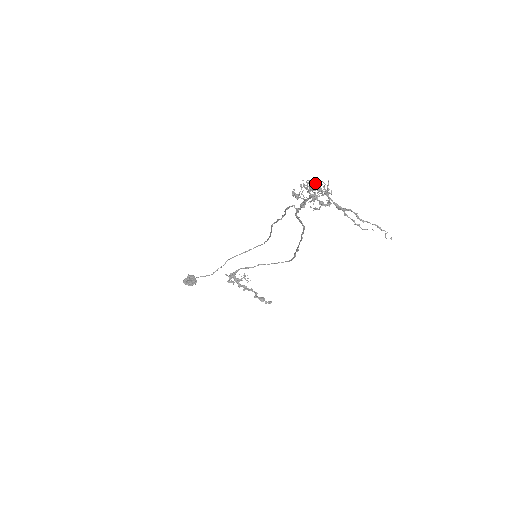
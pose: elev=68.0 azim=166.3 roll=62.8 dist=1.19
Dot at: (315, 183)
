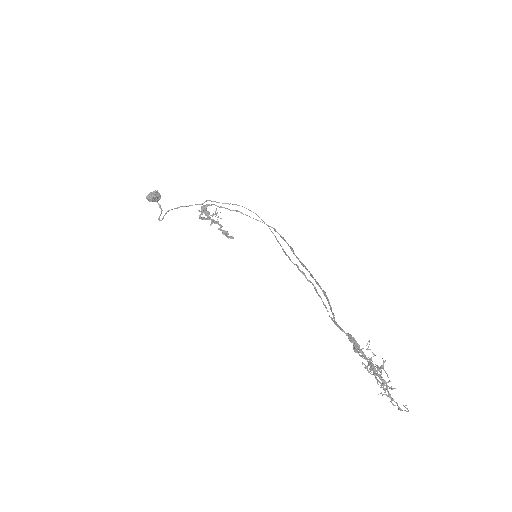
Dot at: occluded
